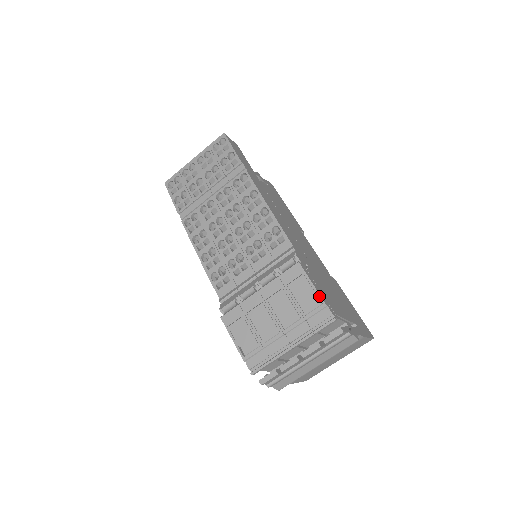
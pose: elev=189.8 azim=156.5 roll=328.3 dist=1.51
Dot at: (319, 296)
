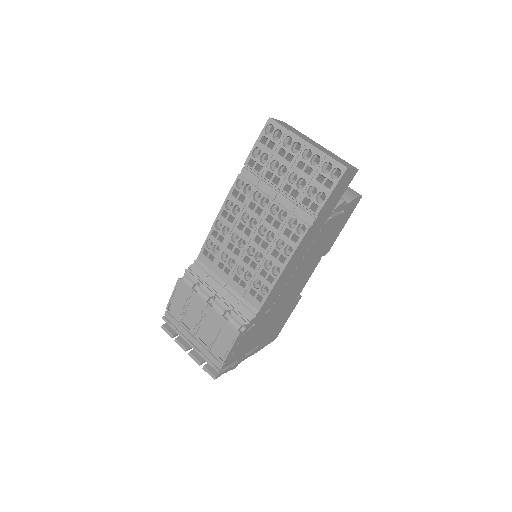
Dot at: (226, 357)
